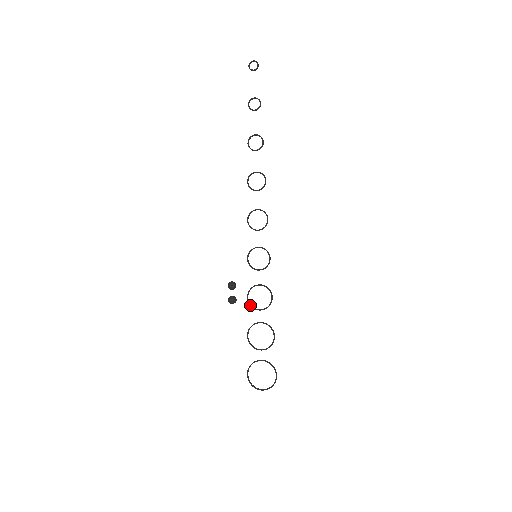
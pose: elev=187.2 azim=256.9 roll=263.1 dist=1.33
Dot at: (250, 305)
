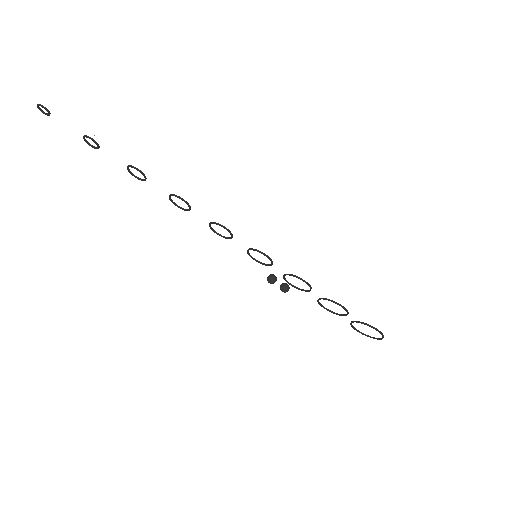
Dot at: (298, 289)
